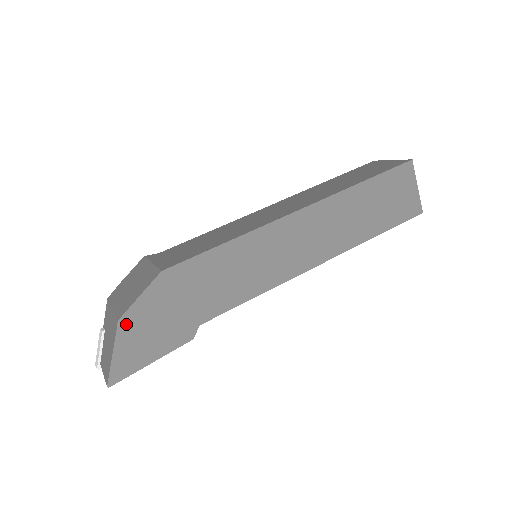
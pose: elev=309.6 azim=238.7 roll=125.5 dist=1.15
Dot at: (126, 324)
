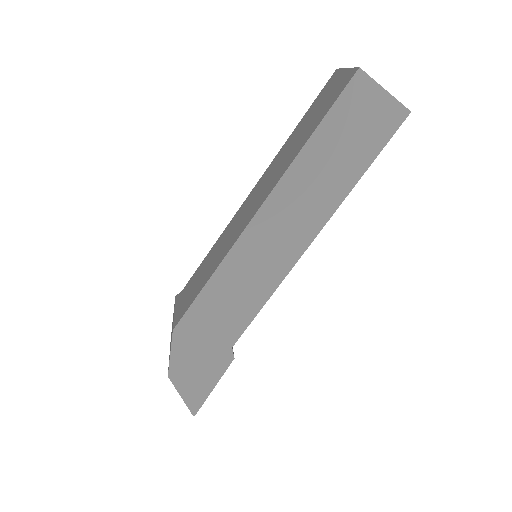
Dot at: (175, 375)
